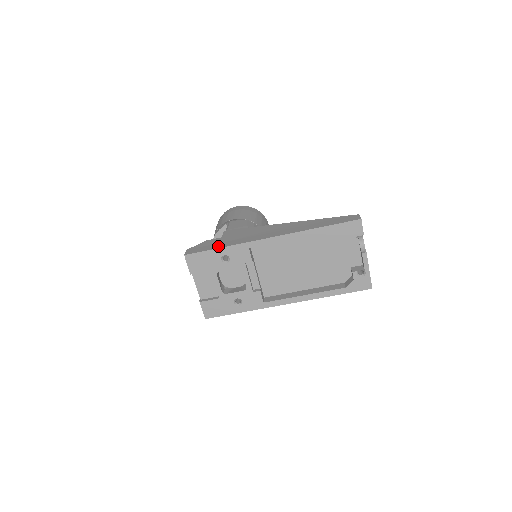
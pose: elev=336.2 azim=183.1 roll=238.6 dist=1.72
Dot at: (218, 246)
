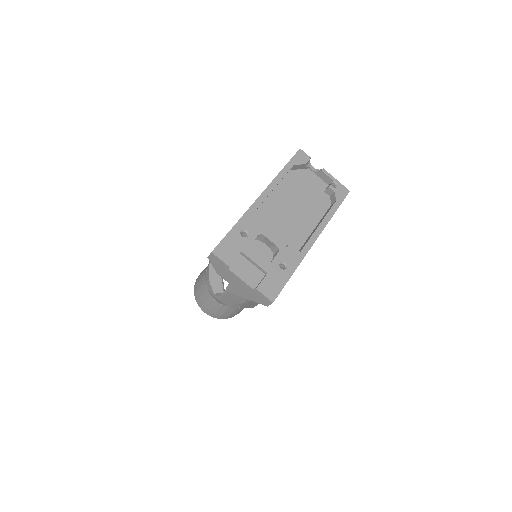
Dot at: (230, 230)
